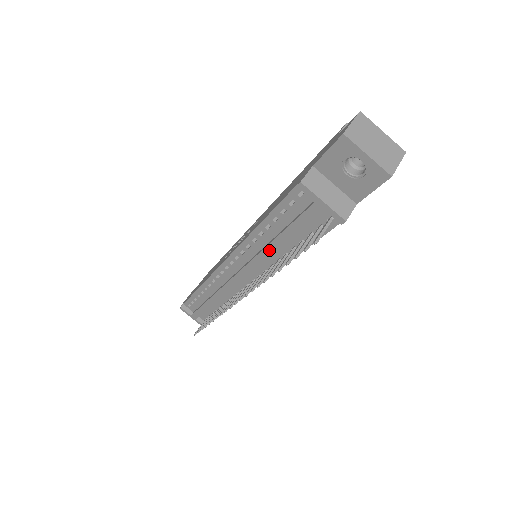
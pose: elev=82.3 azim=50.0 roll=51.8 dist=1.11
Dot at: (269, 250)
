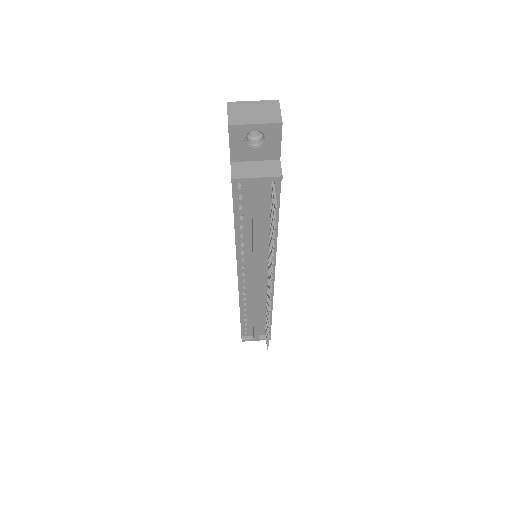
Dot at: (257, 242)
